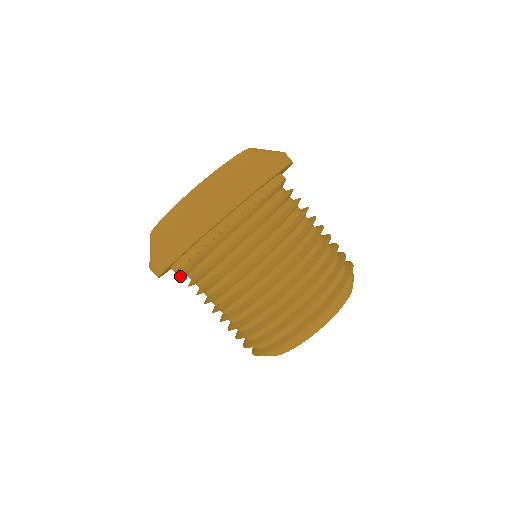
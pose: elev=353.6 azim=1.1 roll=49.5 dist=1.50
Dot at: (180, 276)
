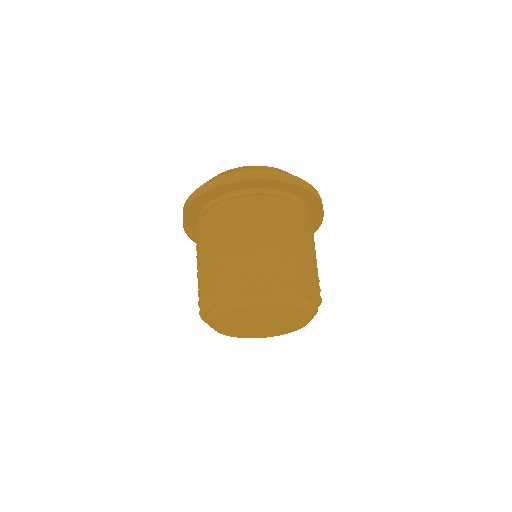
Dot at: occluded
